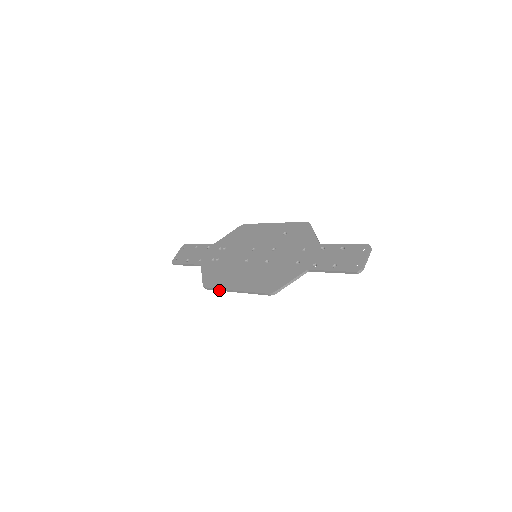
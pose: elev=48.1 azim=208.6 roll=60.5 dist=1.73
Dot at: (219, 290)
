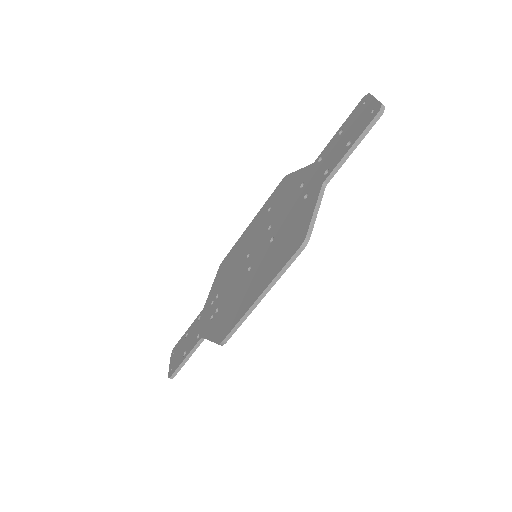
Dot at: (240, 324)
